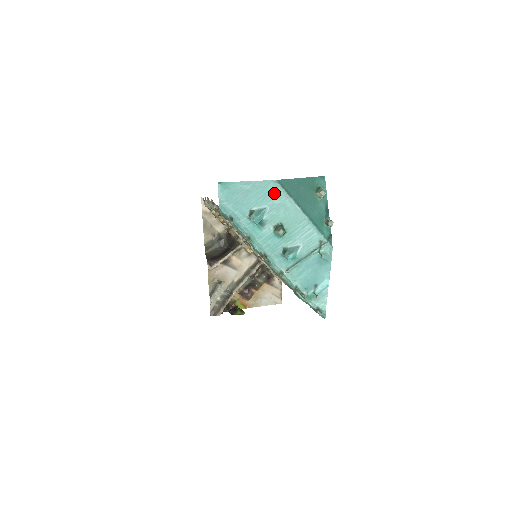
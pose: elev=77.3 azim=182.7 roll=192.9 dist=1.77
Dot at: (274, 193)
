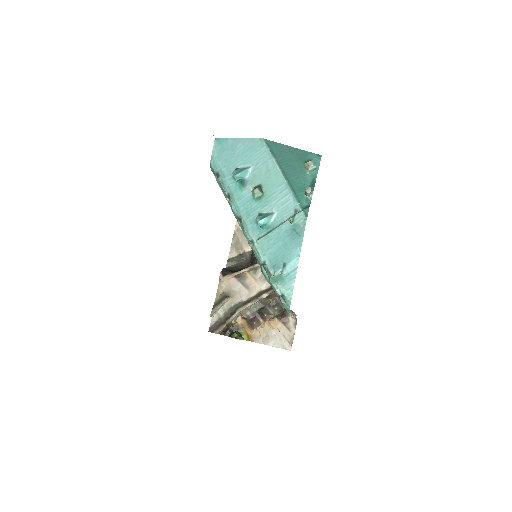
Dot at: (260, 152)
